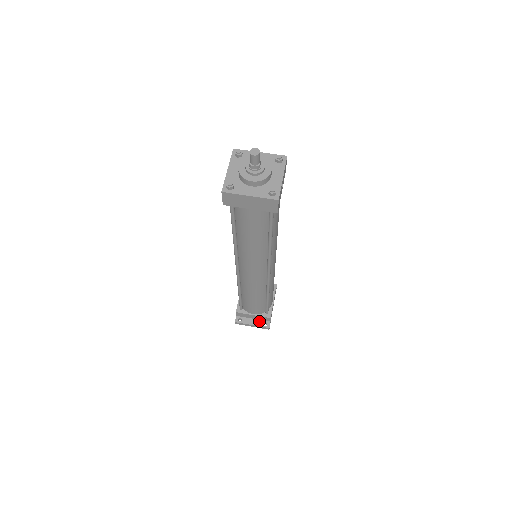
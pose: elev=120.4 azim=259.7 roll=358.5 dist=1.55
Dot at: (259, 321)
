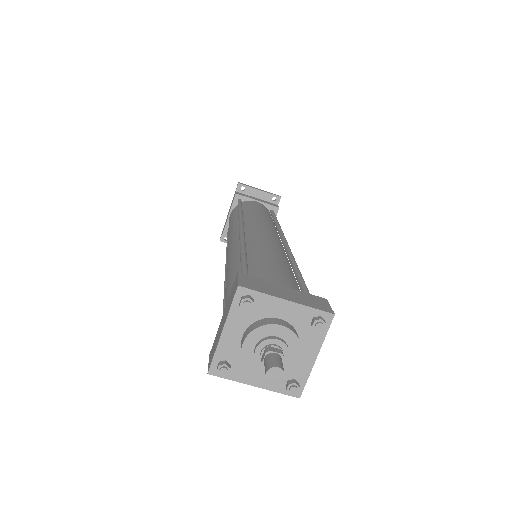
Dot at: occluded
